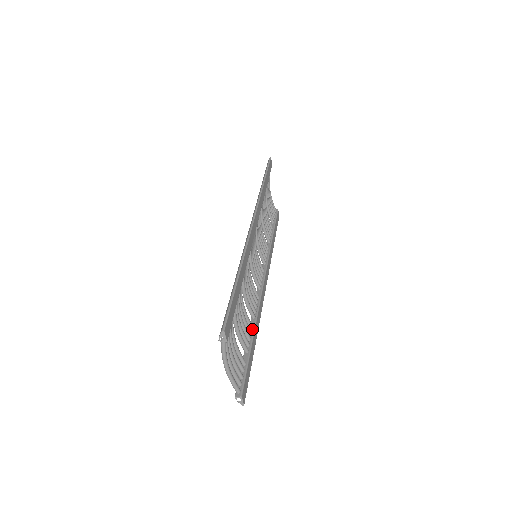
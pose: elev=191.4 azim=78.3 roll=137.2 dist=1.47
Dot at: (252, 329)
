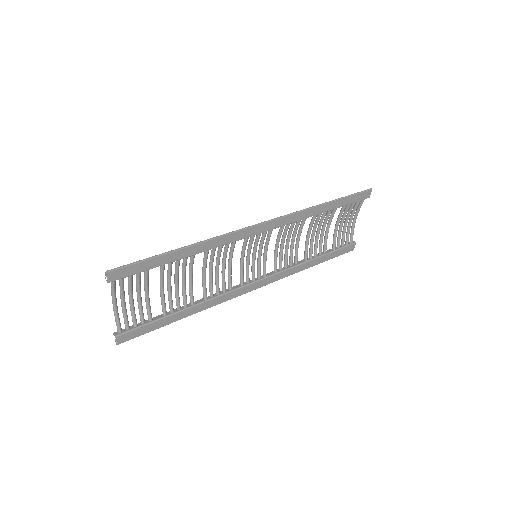
Dot at: (191, 305)
